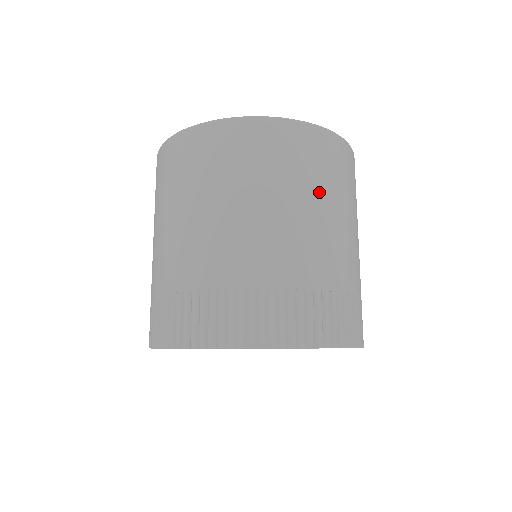
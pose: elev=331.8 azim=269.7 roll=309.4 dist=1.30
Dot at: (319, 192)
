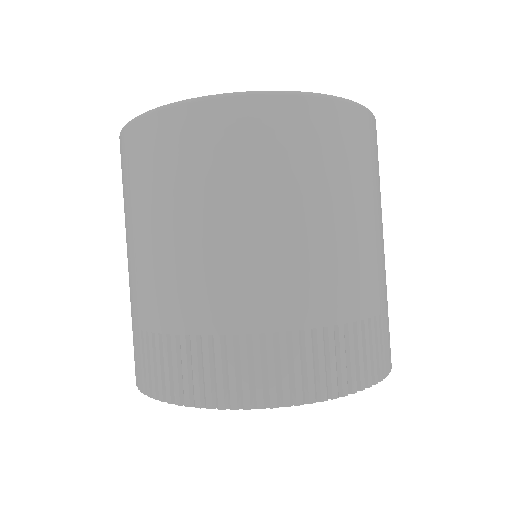
Dot at: (345, 193)
